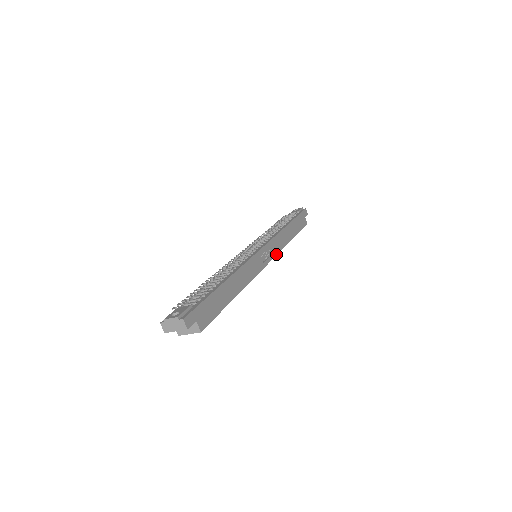
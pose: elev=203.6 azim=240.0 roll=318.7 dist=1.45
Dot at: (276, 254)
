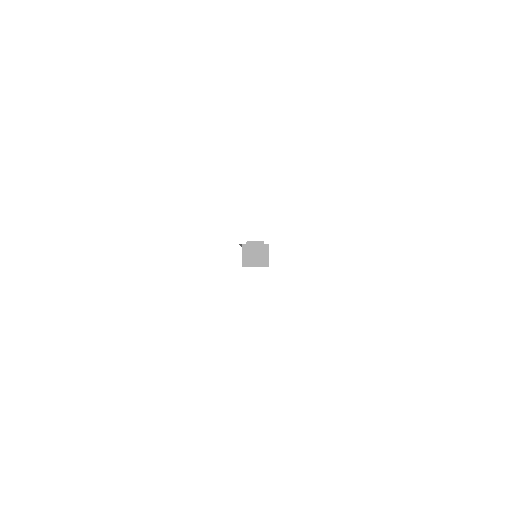
Dot at: occluded
